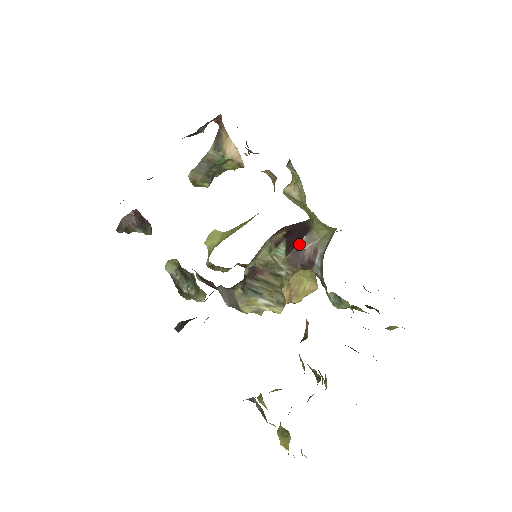
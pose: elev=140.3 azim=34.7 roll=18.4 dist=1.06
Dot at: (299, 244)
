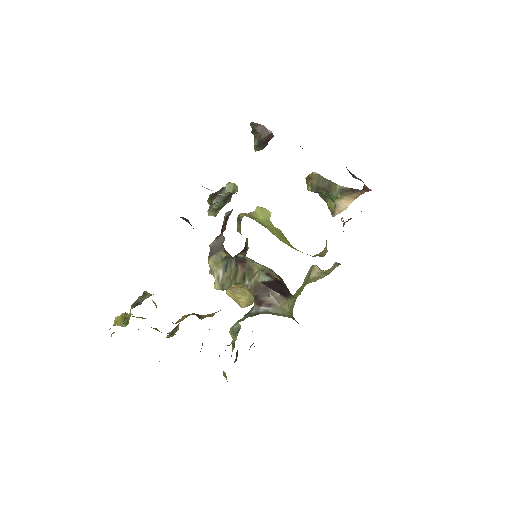
Dot at: (273, 291)
